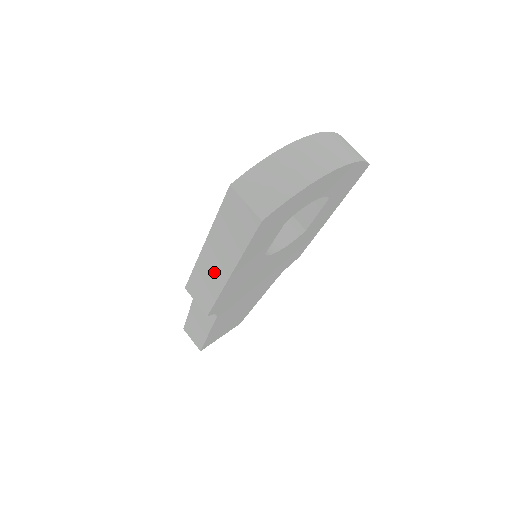
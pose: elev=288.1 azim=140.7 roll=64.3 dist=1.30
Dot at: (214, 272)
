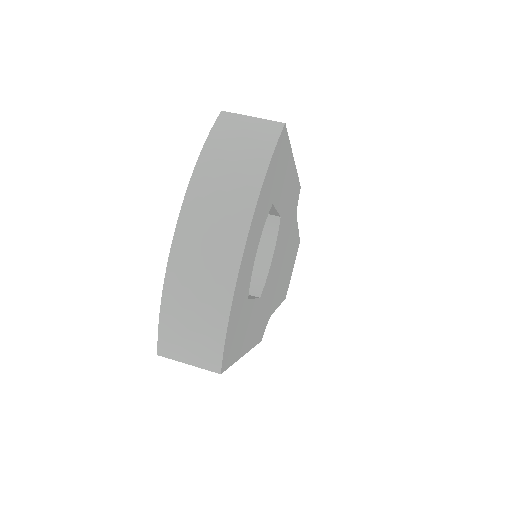
Dot at: occluded
